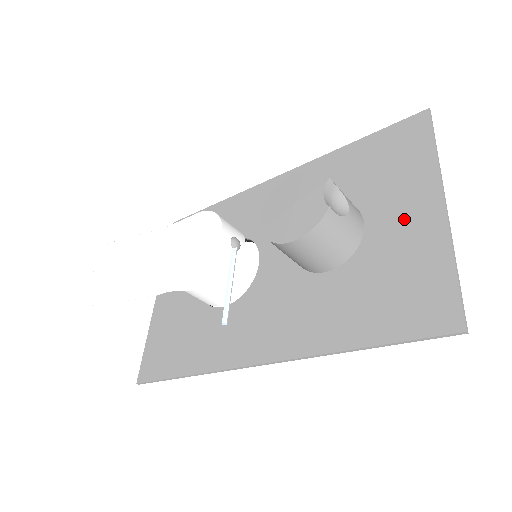
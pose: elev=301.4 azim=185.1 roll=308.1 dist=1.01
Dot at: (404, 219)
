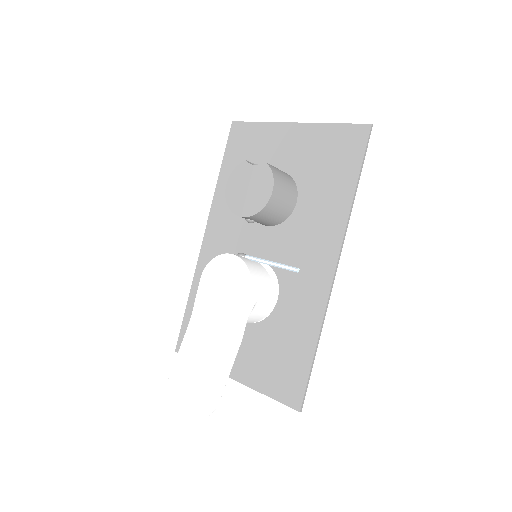
Dot at: (291, 147)
